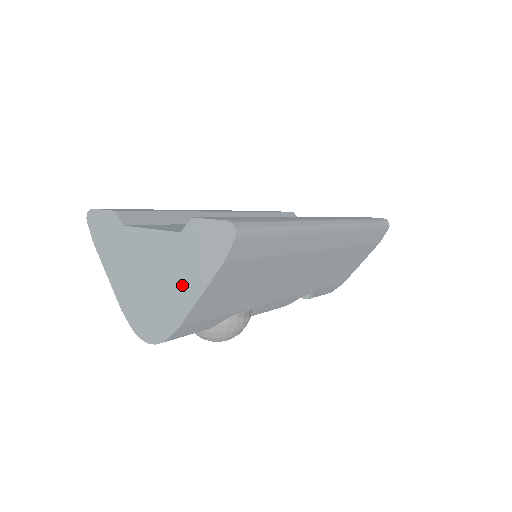
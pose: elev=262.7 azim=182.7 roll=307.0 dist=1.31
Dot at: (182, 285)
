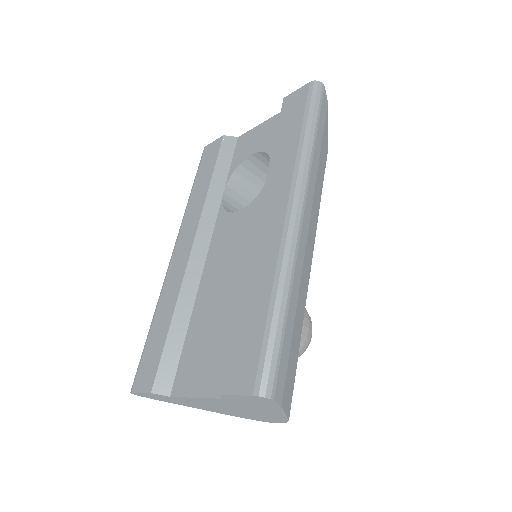
Dot at: (262, 411)
